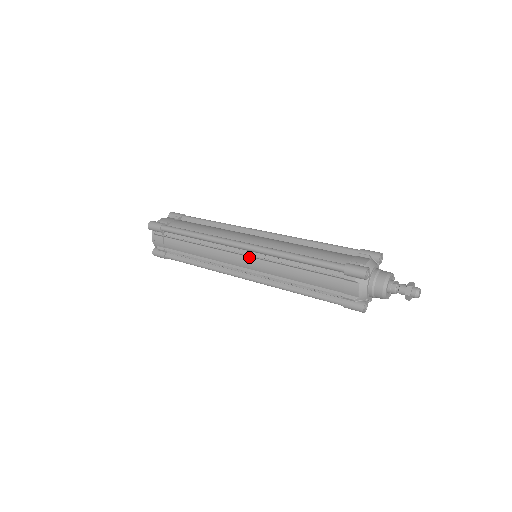
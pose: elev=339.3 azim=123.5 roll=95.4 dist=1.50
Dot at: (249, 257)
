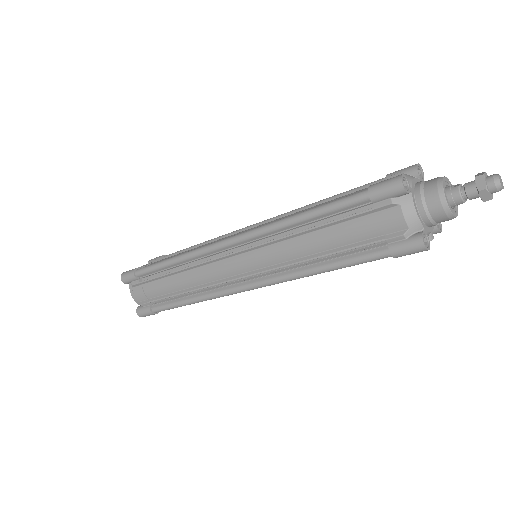
Dot at: (243, 254)
